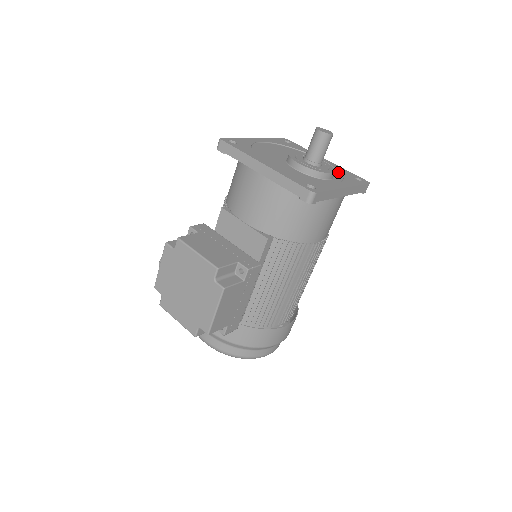
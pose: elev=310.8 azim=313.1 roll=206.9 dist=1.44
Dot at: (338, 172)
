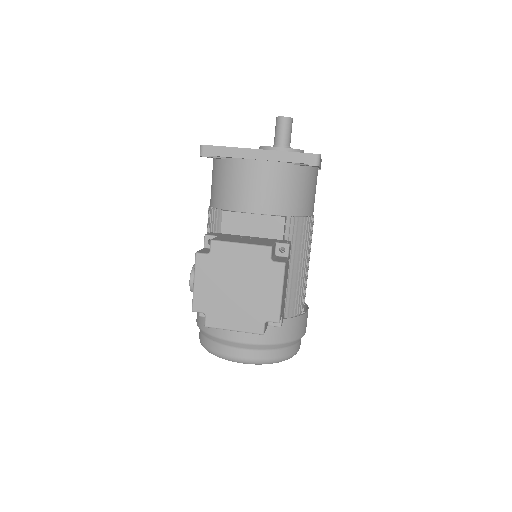
Dot at: occluded
